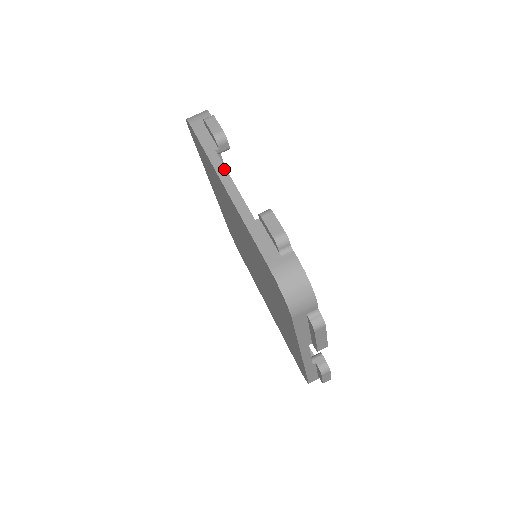
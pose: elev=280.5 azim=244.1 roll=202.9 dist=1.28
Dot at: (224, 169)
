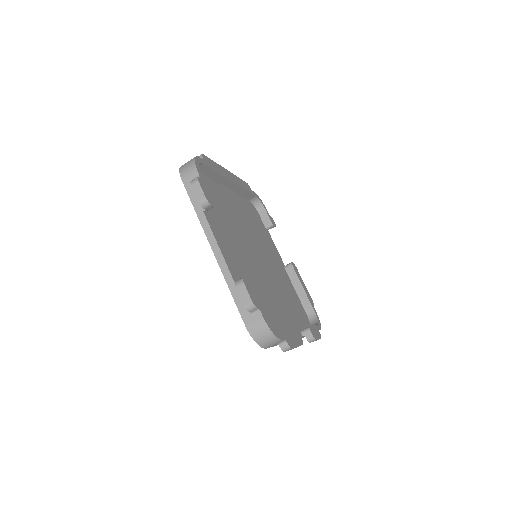
Dot at: (211, 232)
